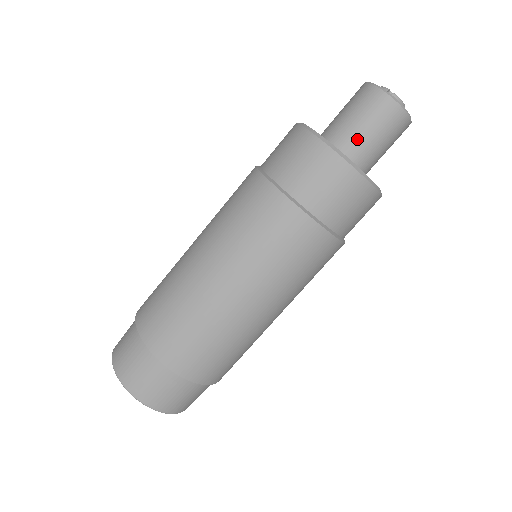
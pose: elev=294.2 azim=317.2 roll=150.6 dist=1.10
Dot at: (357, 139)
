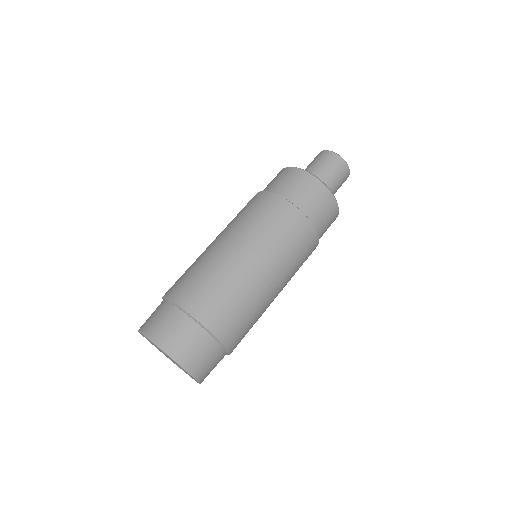
Dot at: (330, 184)
